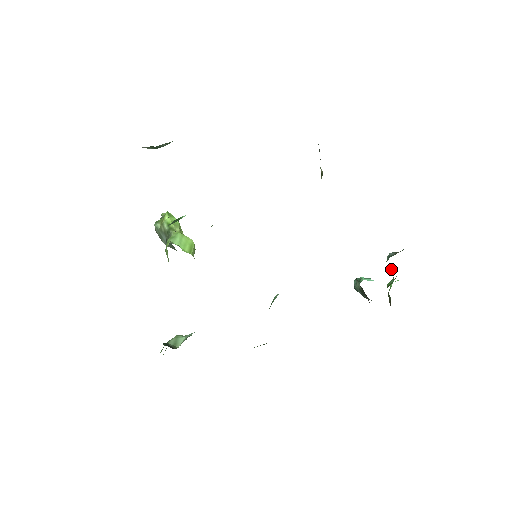
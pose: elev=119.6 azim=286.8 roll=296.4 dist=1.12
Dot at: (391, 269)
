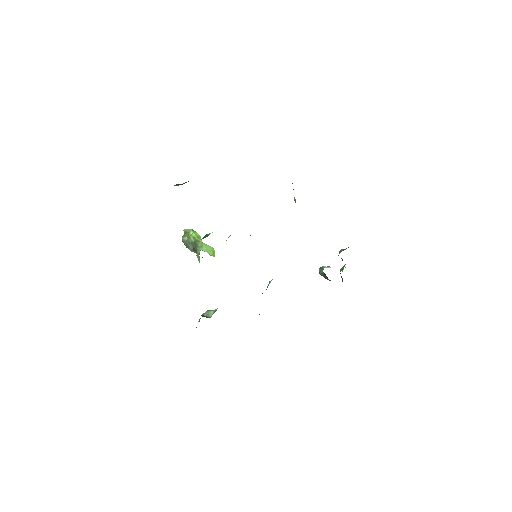
Dot at: (342, 260)
